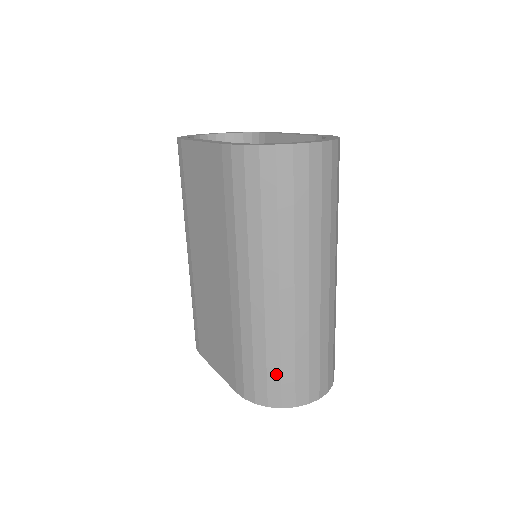
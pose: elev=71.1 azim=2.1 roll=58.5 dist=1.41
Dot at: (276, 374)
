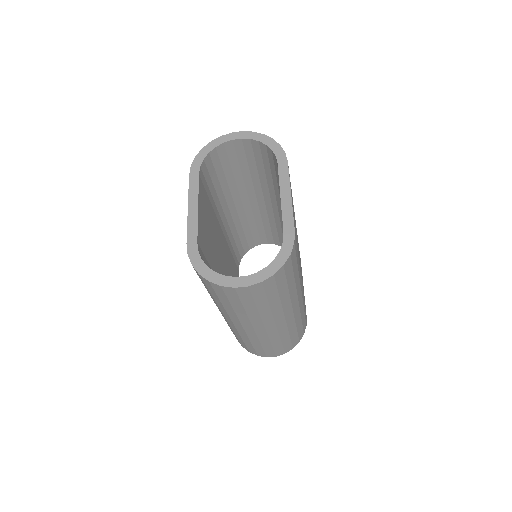
Dot at: (243, 343)
